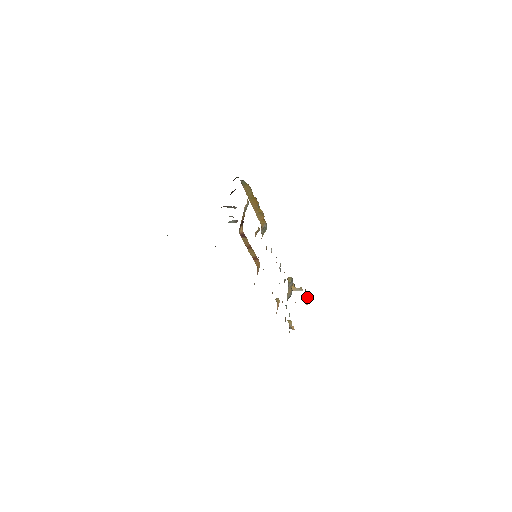
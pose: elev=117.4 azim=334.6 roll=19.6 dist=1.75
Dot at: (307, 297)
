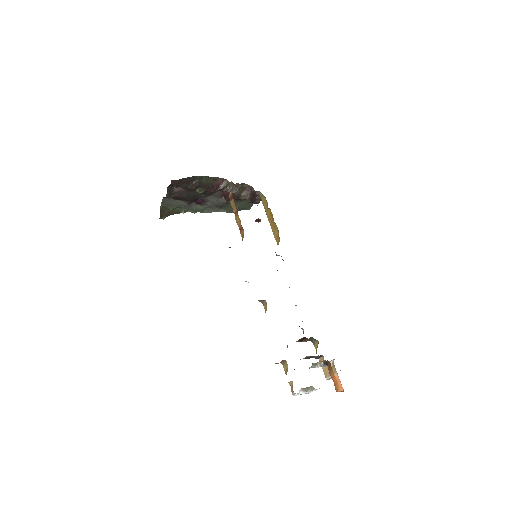
Dot at: (337, 374)
